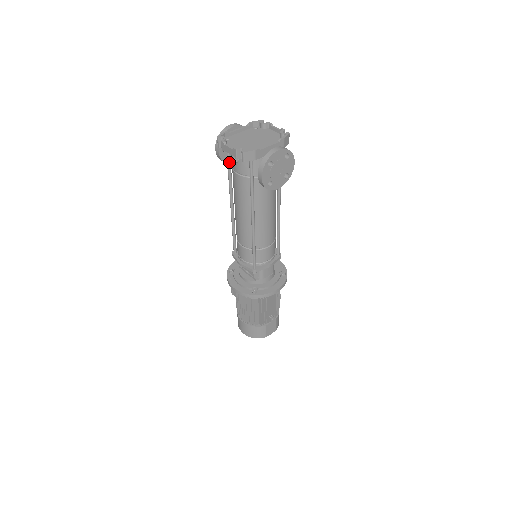
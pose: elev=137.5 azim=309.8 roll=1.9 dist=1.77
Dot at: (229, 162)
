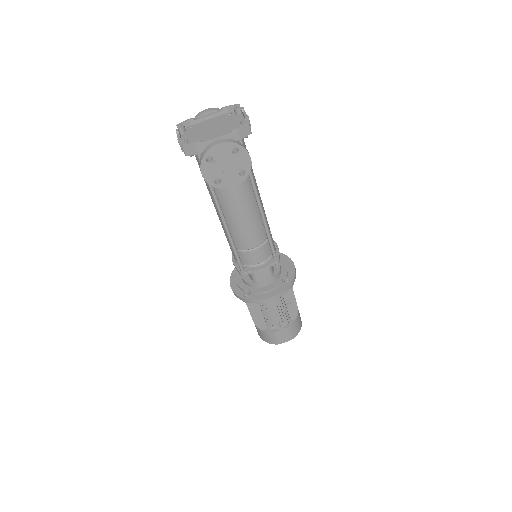
Dot at: occluded
